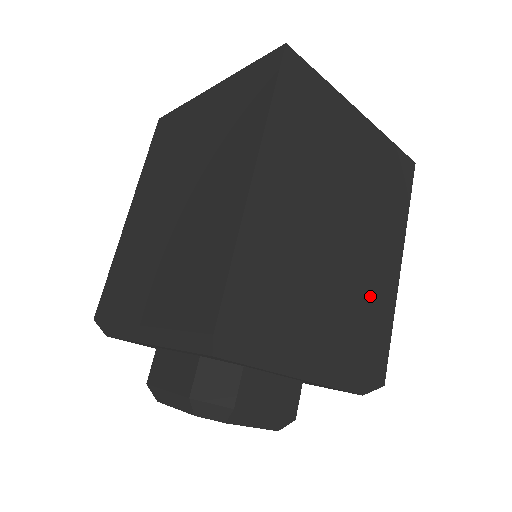
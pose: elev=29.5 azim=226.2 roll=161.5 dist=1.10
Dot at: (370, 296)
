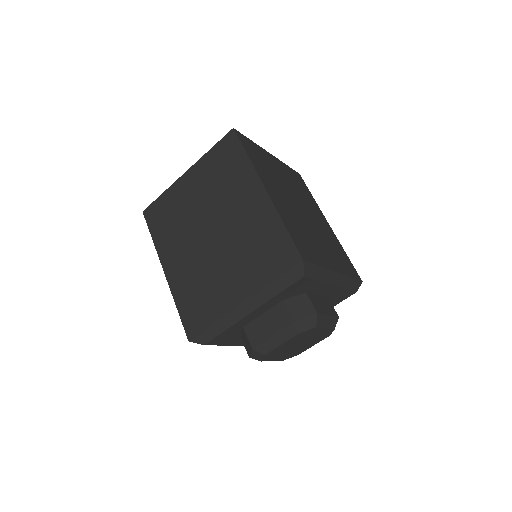
Dot at: (330, 239)
